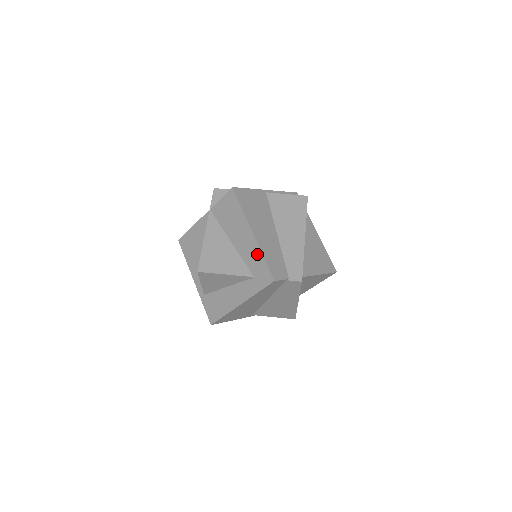
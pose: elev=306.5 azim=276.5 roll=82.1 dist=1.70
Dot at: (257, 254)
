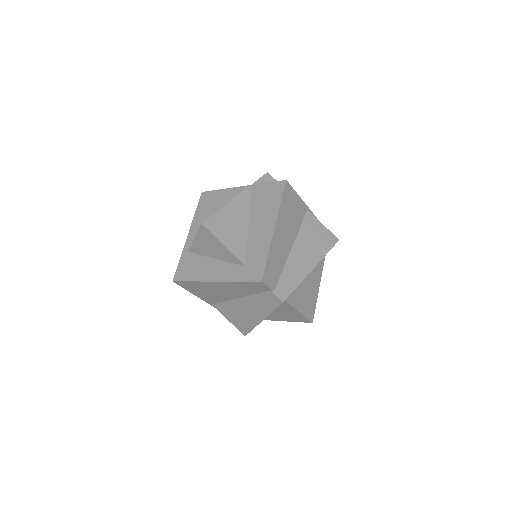
Dot at: (264, 249)
